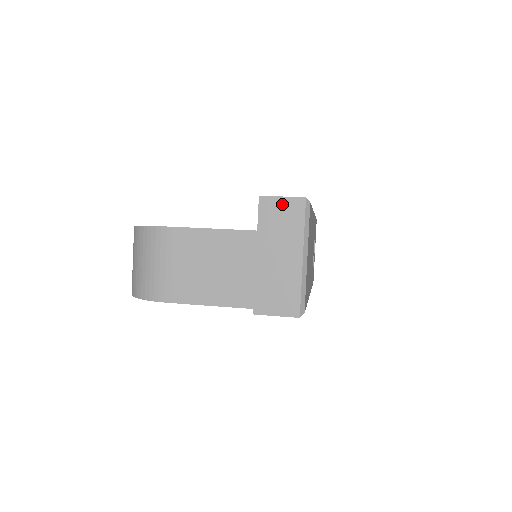
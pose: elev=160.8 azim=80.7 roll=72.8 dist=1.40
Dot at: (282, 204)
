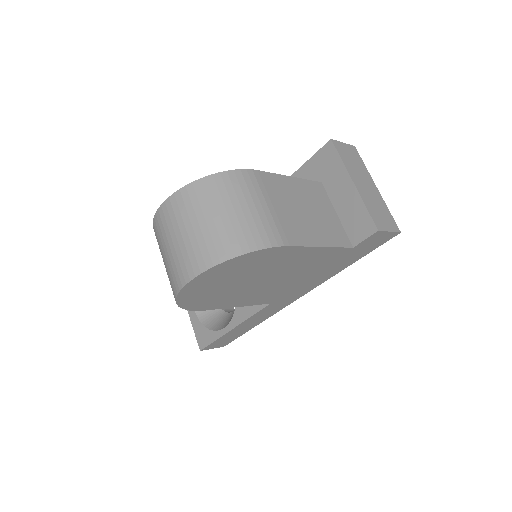
Dot at: (346, 148)
